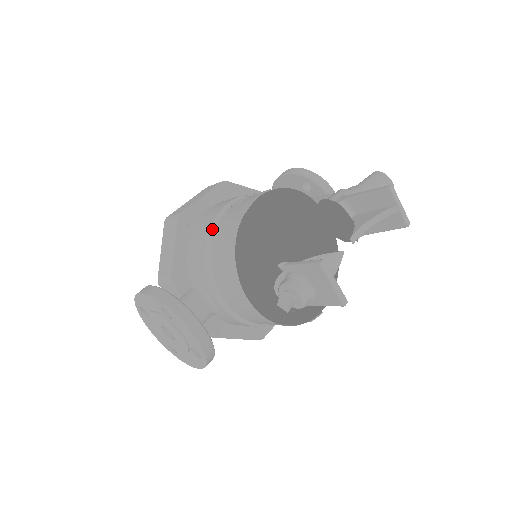
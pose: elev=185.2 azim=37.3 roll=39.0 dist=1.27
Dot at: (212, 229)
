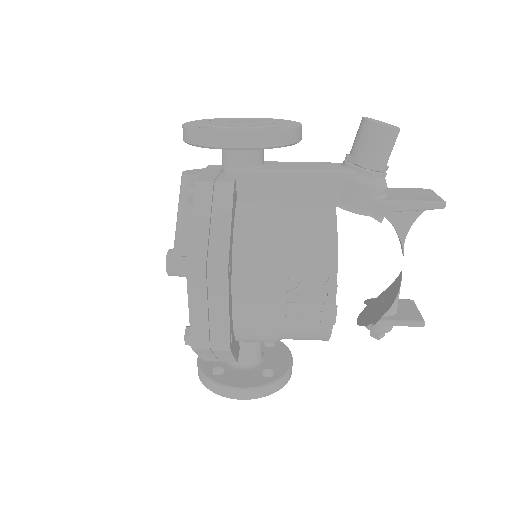
Dot at: (279, 332)
